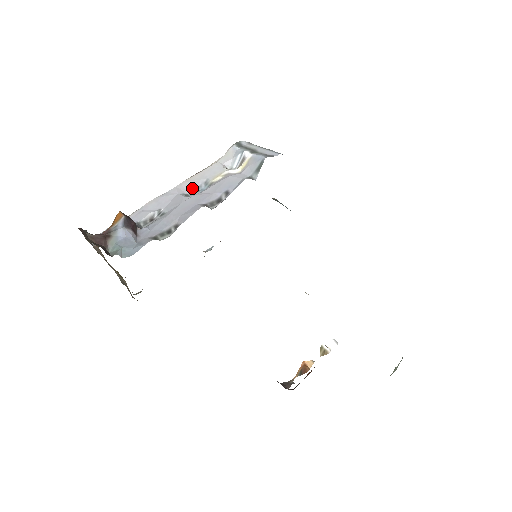
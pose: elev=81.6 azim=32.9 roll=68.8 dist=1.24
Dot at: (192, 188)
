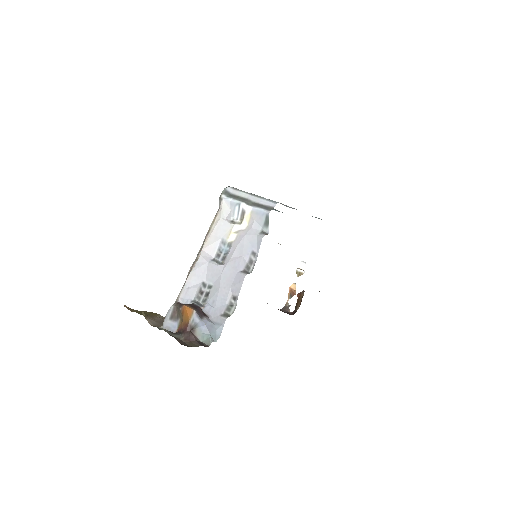
Dot at: (215, 251)
